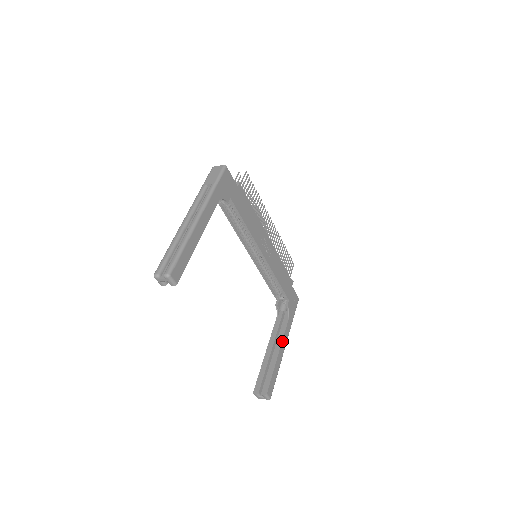
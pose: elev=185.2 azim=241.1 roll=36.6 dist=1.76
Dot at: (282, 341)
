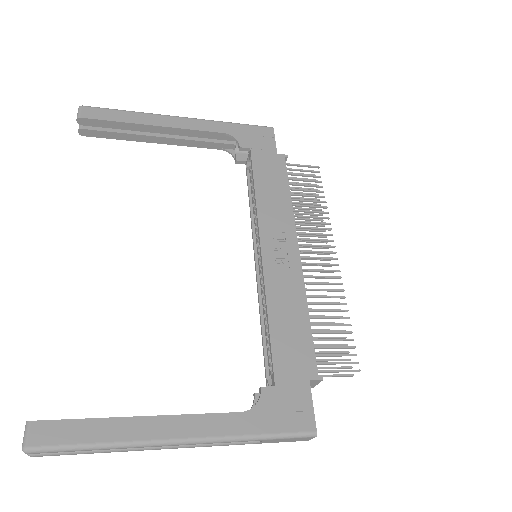
Dot at: (179, 415)
